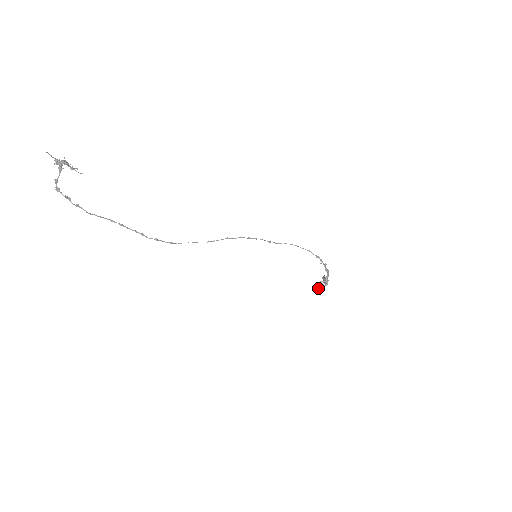
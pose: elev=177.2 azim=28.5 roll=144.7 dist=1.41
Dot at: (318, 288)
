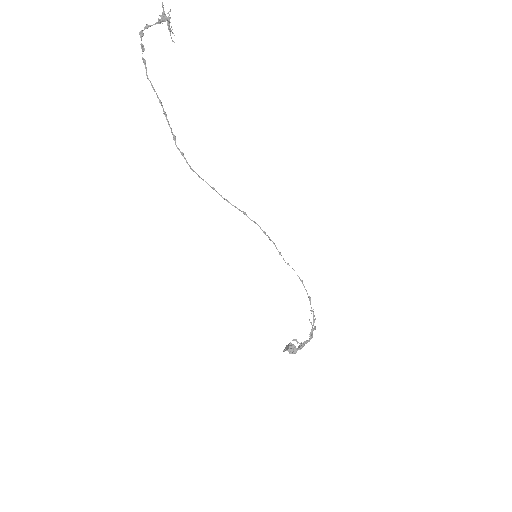
Dot at: (288, 347)
